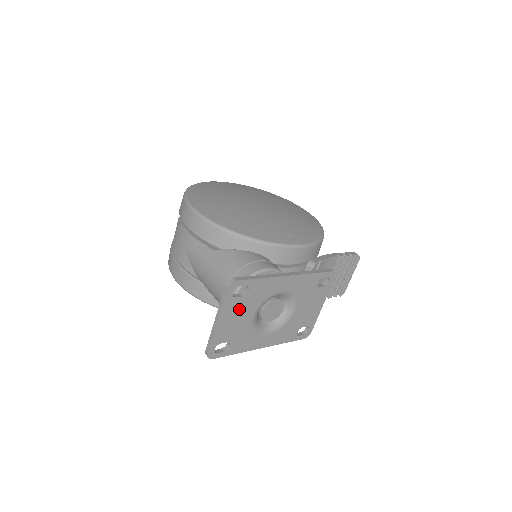
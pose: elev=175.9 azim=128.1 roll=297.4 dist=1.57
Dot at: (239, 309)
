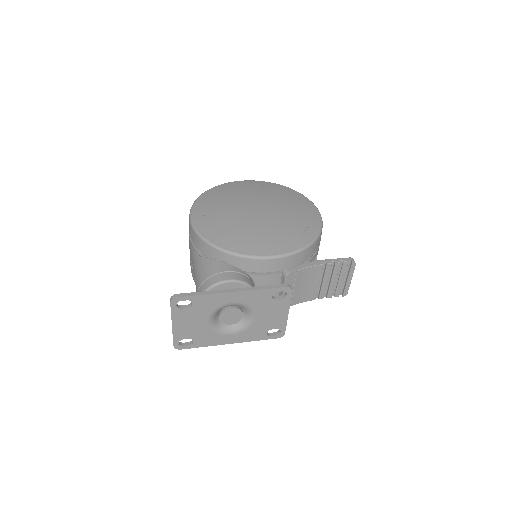
Dot at: (190, 316)
